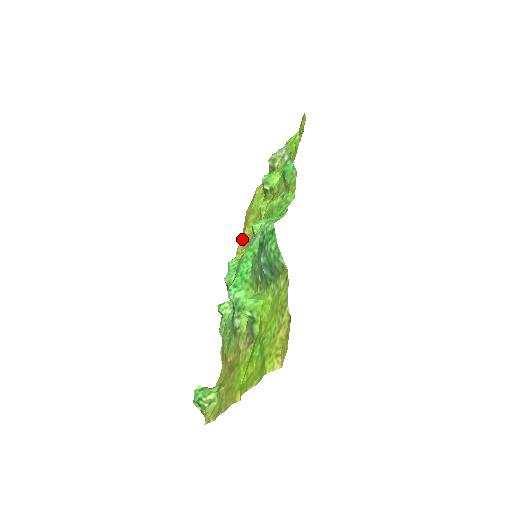
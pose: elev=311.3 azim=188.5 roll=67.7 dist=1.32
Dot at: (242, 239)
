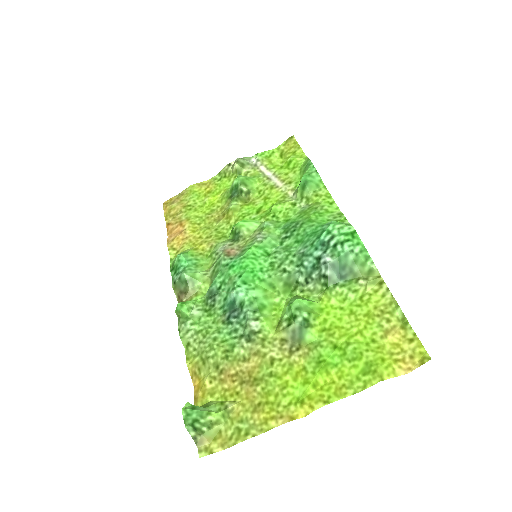
Dot at: (181, 234)
